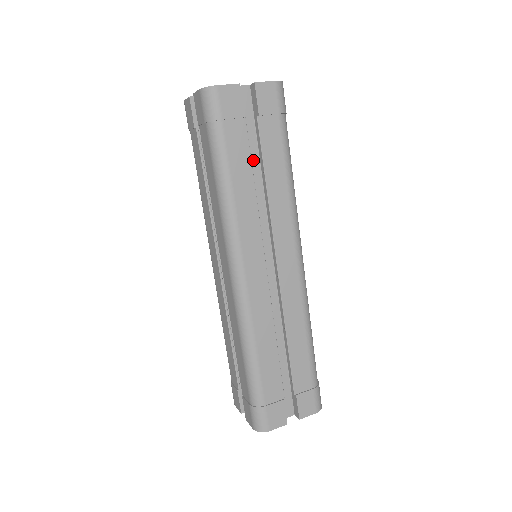
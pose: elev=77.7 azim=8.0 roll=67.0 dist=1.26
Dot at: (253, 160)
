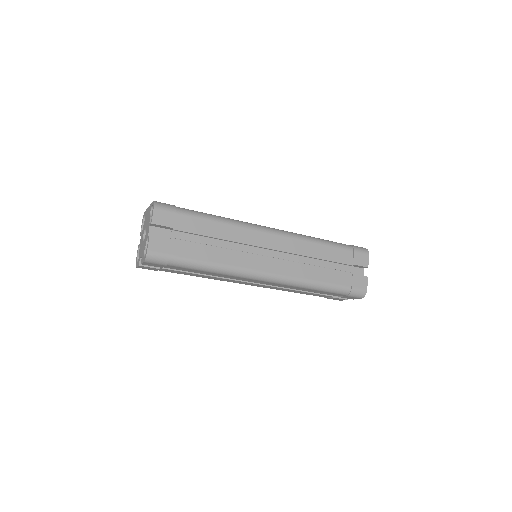
Dot at: (199, 241)
